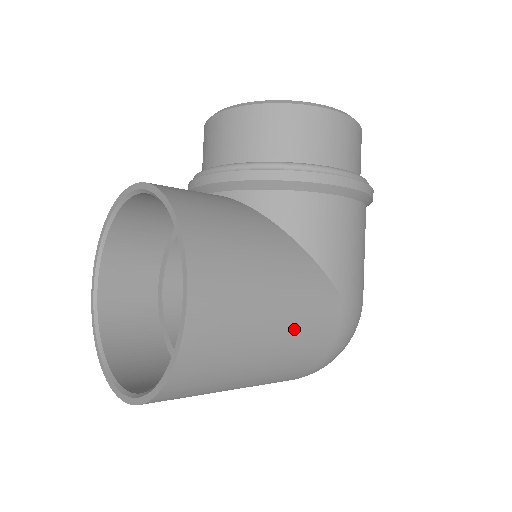
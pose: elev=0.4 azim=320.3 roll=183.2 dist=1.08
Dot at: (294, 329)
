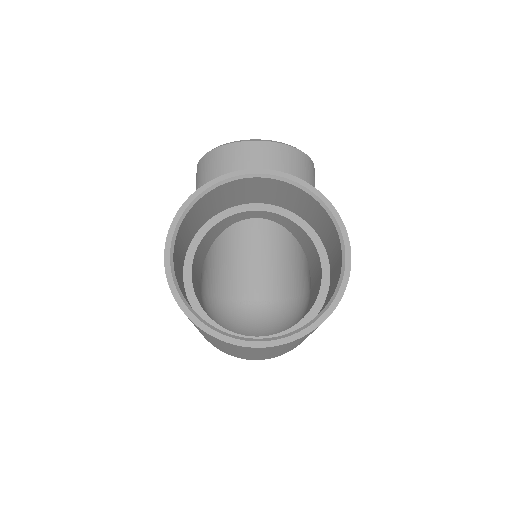
Dot at: occluded
